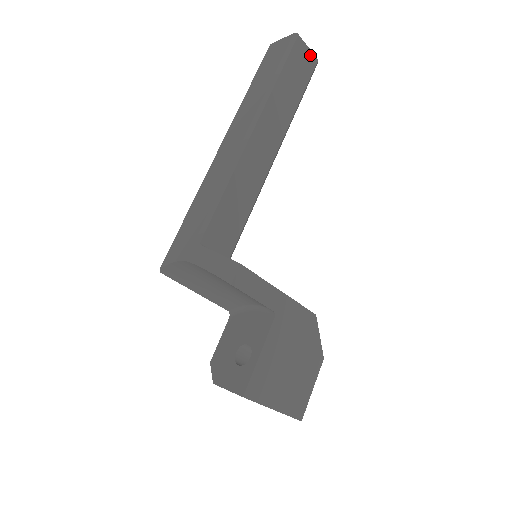
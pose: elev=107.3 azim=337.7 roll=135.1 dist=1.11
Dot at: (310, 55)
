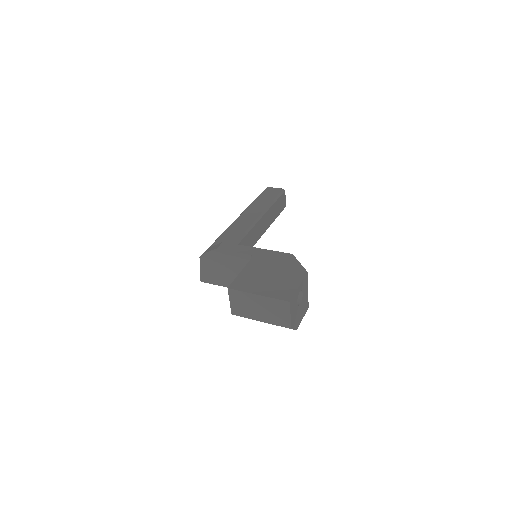
Dot at: (277, 189)
